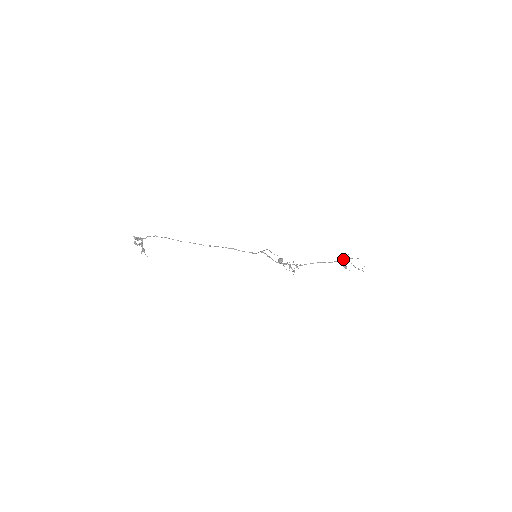
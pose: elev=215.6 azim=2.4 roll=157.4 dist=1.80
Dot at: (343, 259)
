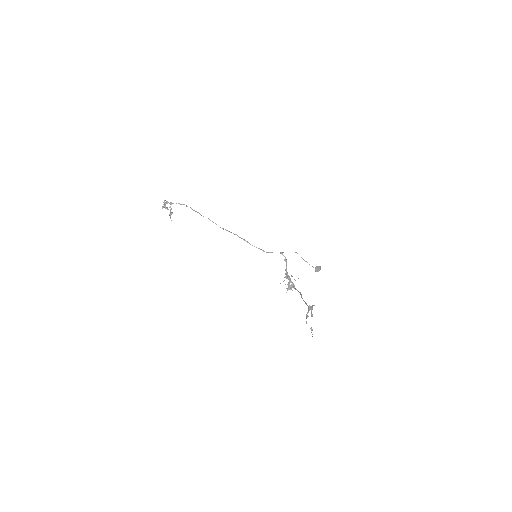
Dot at: (310, 306)
